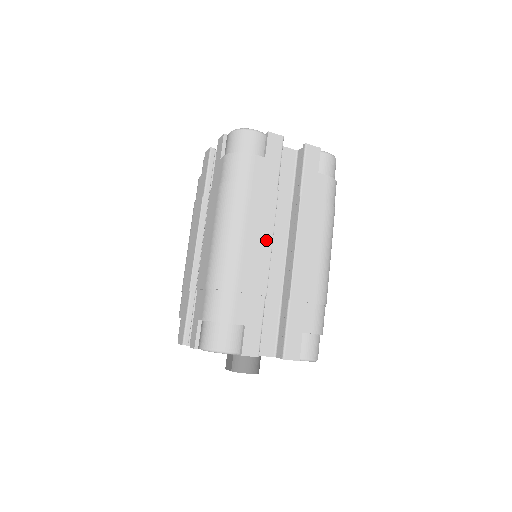
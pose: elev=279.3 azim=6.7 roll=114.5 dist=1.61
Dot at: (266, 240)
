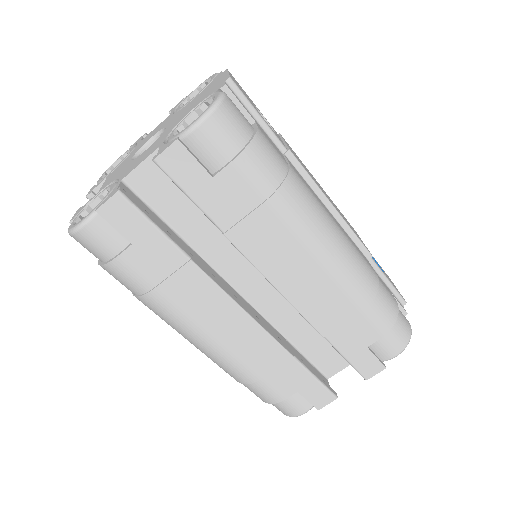
Dot at: (237, 318)
